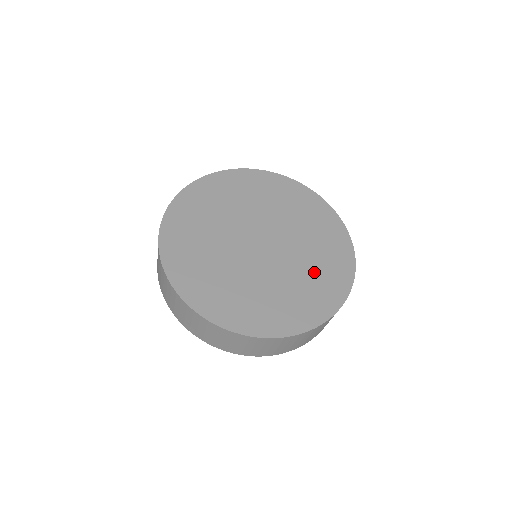
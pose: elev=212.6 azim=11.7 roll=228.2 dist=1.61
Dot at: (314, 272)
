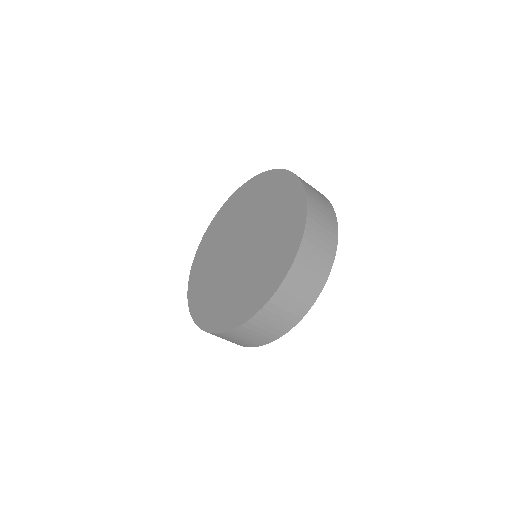
Dot at: (262, 269)
